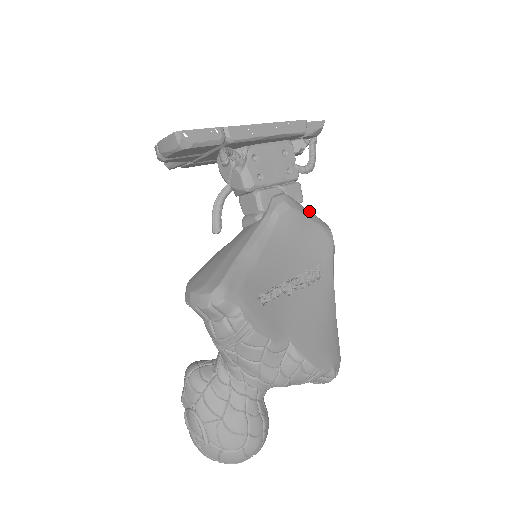
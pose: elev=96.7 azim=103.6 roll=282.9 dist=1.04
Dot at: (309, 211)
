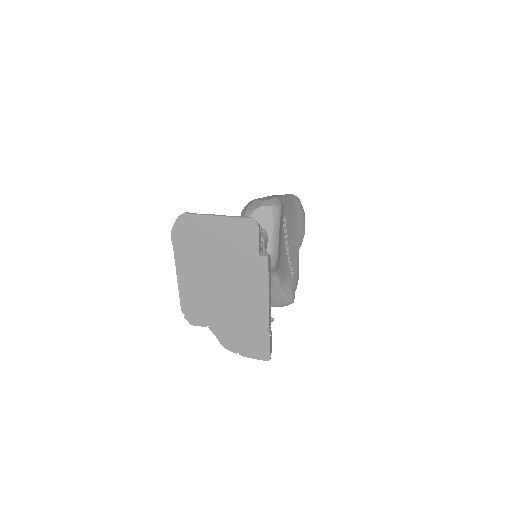
Dot at: (273, 232)
